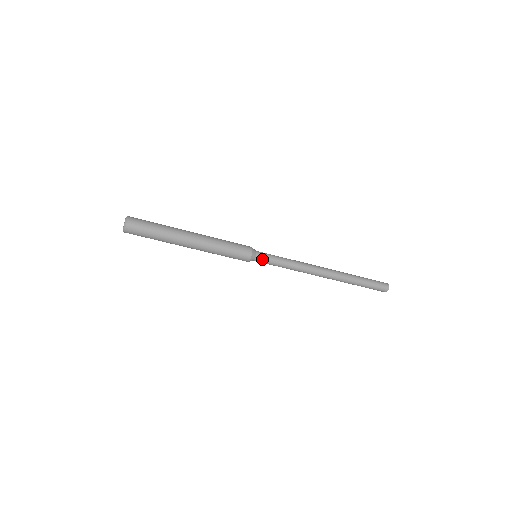
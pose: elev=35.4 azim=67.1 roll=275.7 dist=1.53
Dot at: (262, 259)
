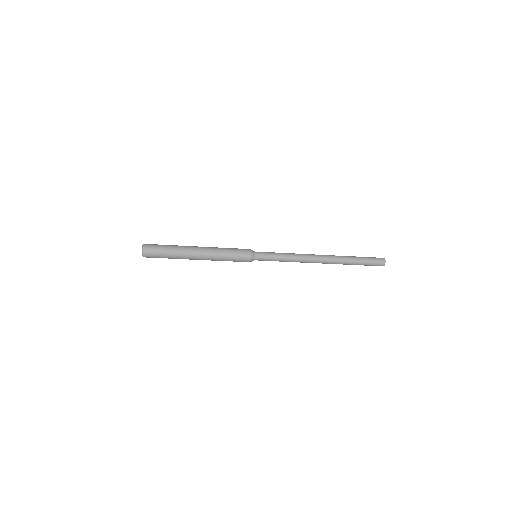
Dot at: (261, 259)
